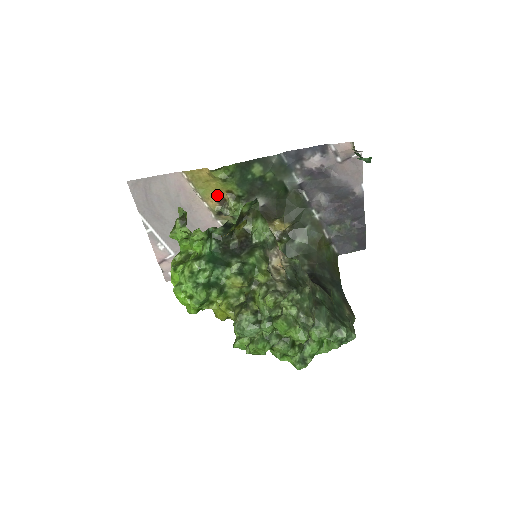
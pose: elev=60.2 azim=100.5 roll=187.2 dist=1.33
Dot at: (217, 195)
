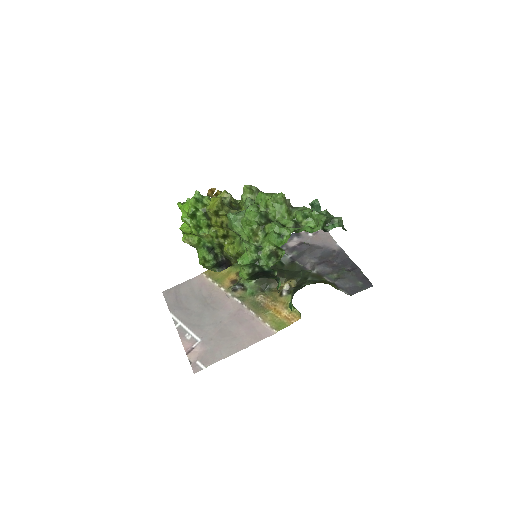
Dot at: (230, 280)
